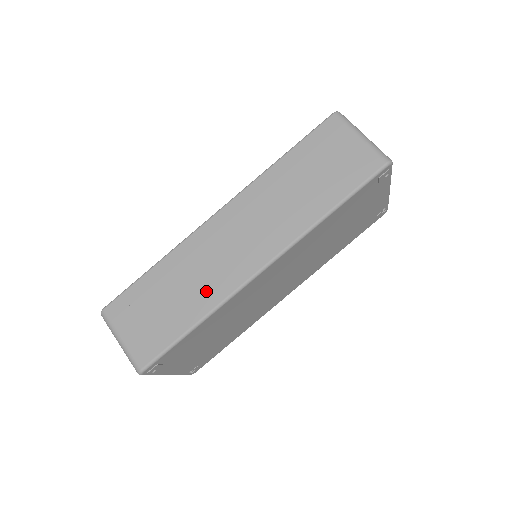
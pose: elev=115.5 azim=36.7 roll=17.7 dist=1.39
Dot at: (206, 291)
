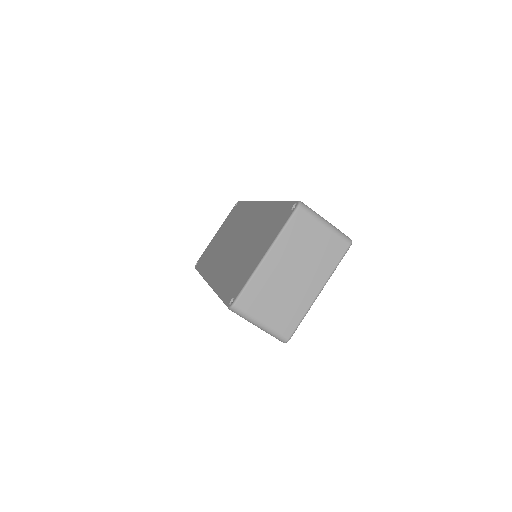
Dot at: occluded
